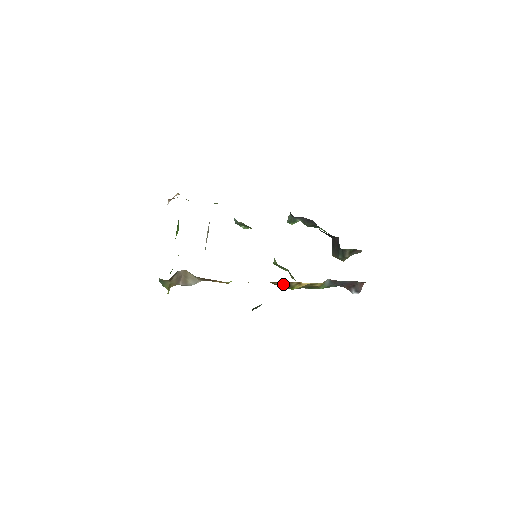
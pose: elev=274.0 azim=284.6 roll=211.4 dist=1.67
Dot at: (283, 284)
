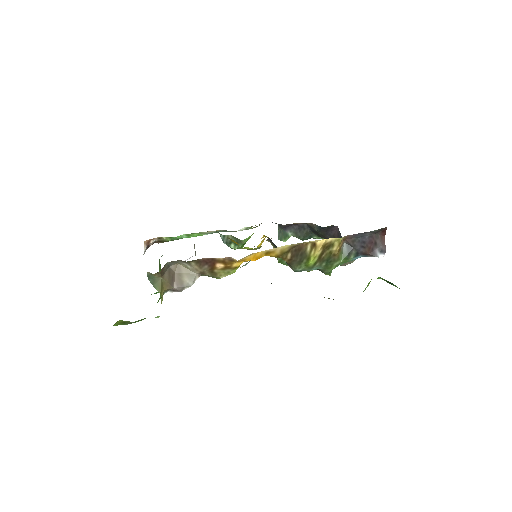
Dot at: (296, 254)
